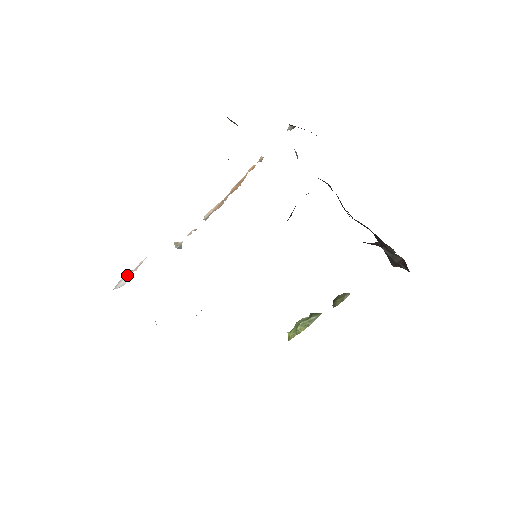
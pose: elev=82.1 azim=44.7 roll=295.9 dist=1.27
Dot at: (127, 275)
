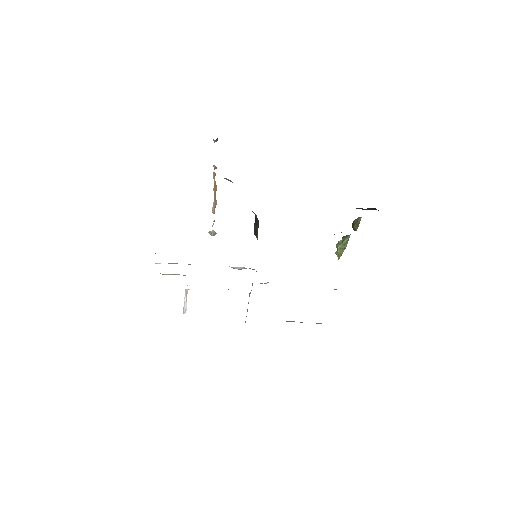
Dot at: (185, 298)
